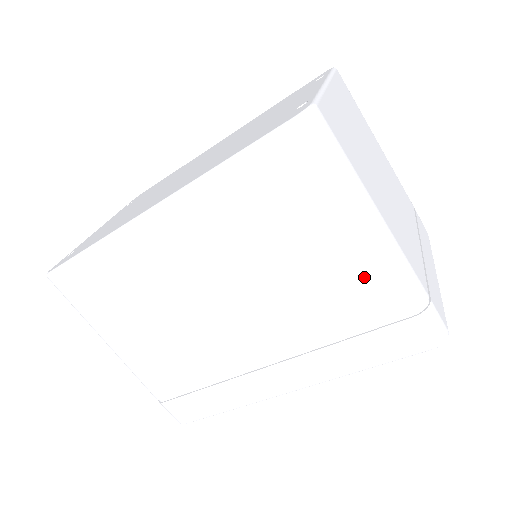
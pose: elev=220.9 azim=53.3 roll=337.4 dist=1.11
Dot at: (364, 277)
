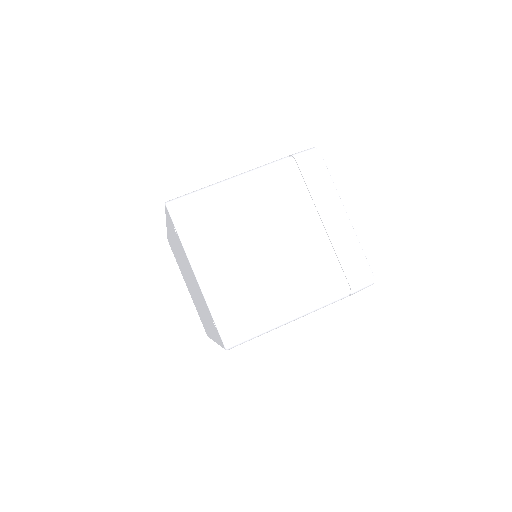
Dot at: occluded
